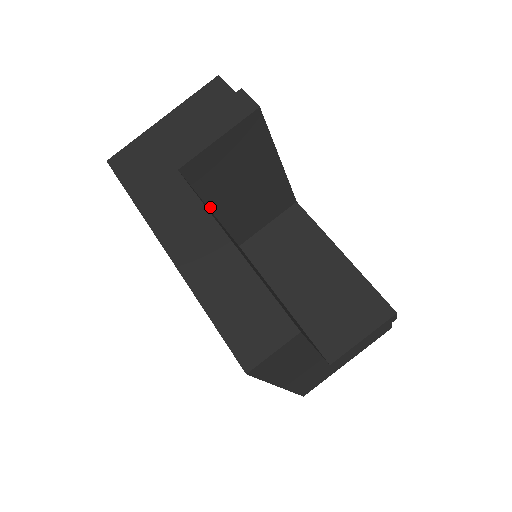
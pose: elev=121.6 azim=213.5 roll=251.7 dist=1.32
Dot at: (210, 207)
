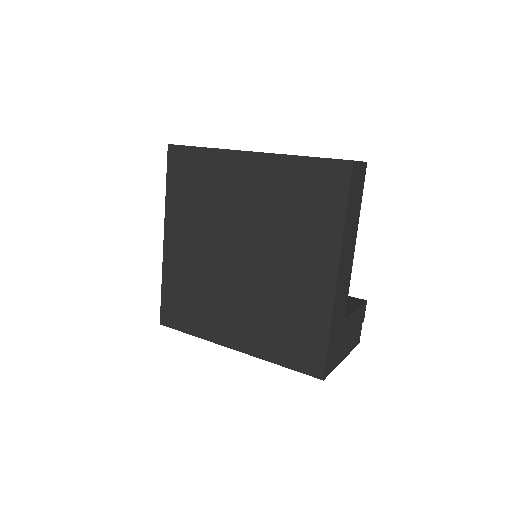
Dot at: occluded
